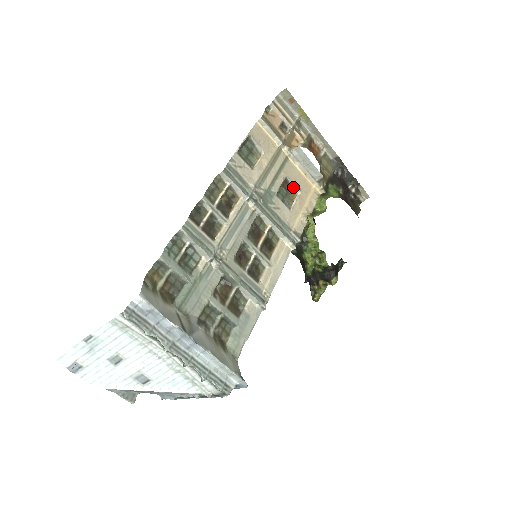
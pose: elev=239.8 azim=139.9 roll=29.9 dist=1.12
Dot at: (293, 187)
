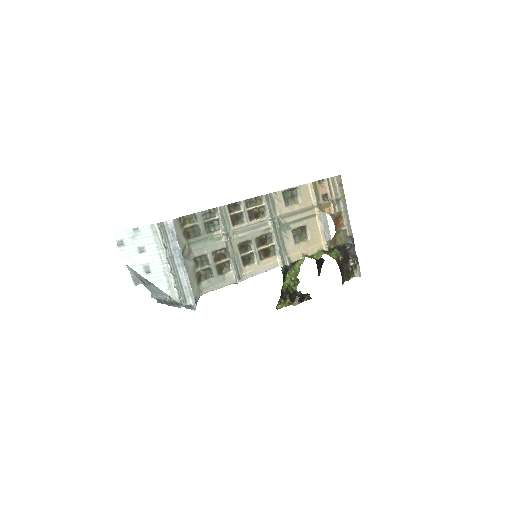
Dot at: (307, 234)
